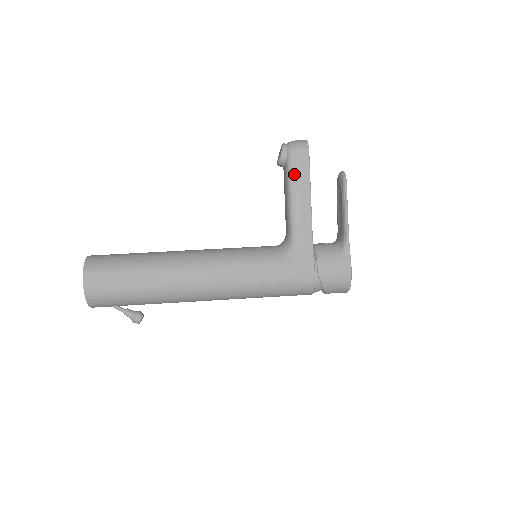
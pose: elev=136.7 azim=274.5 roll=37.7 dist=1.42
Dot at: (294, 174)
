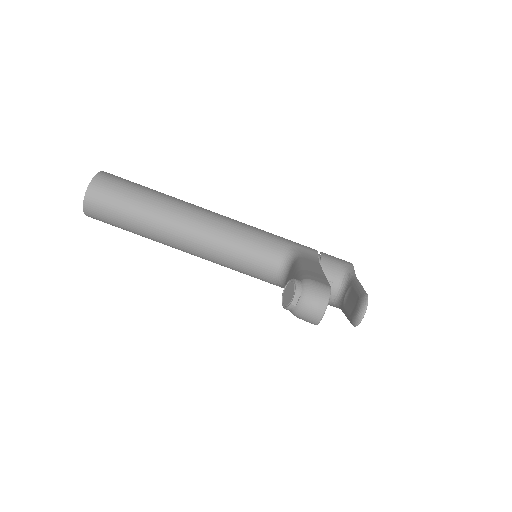
Dot at: occluded
